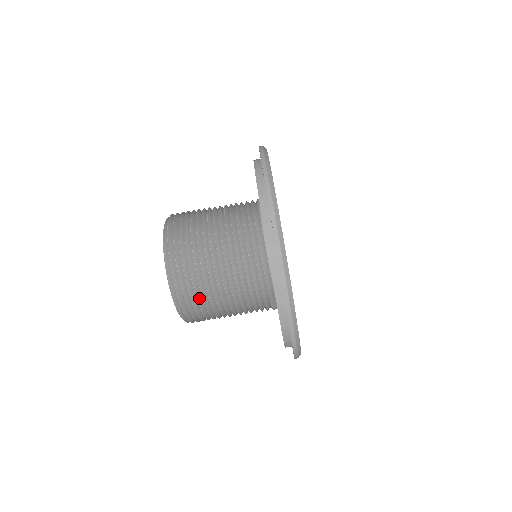
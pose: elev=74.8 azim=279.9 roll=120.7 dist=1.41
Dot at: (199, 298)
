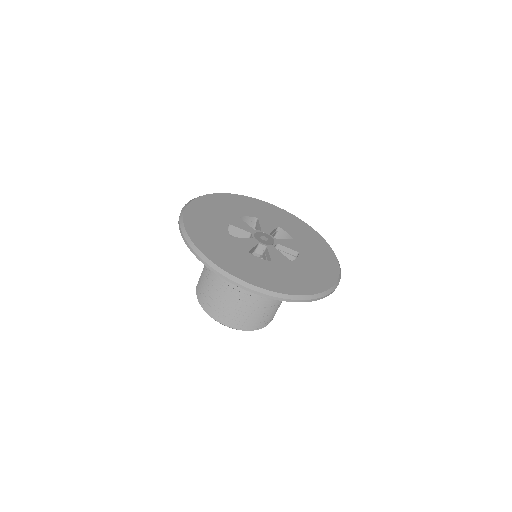
Dot at: (243, 316)
